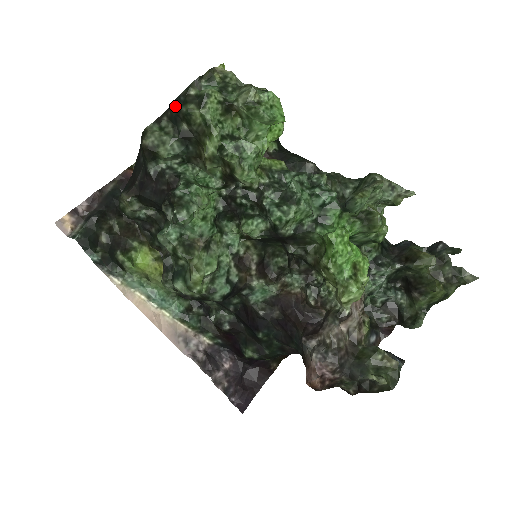
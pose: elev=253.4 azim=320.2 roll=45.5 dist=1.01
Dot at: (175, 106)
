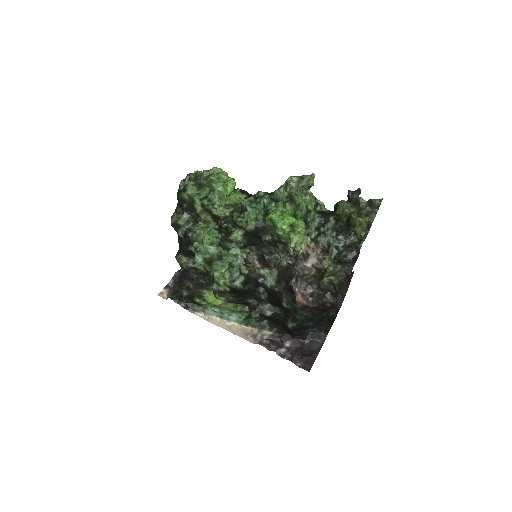
Dot at: (178, 199)
